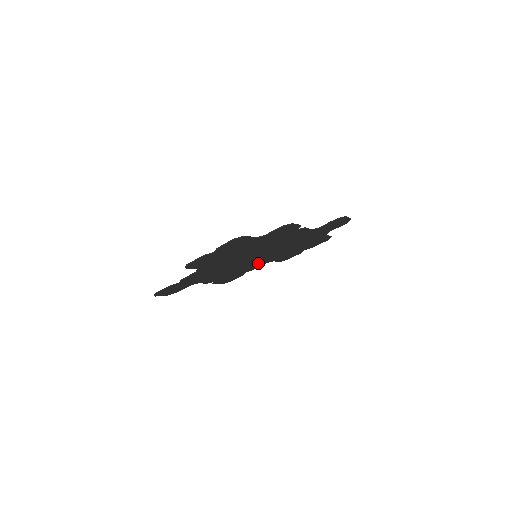
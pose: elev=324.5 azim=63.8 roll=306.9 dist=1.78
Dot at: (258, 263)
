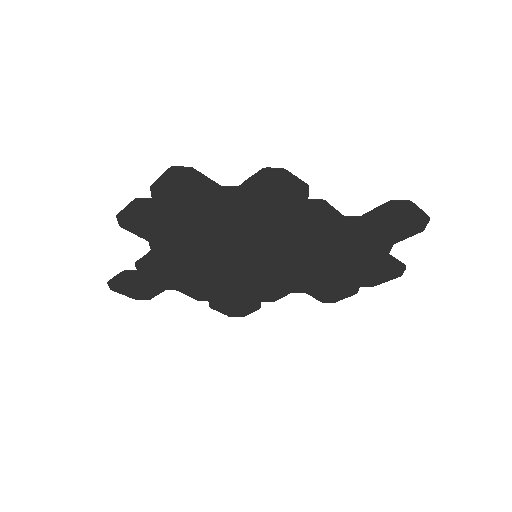
Dot at: (274, 284)
